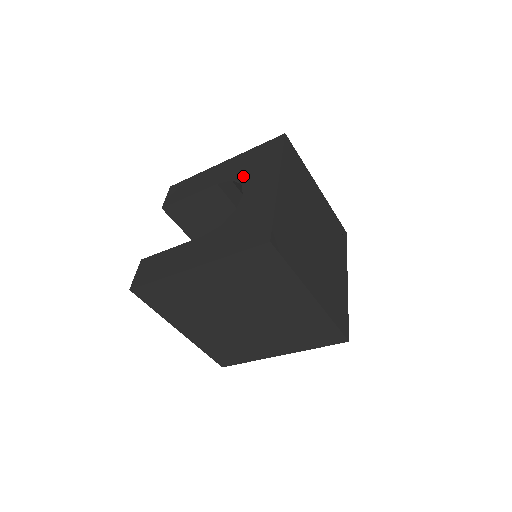
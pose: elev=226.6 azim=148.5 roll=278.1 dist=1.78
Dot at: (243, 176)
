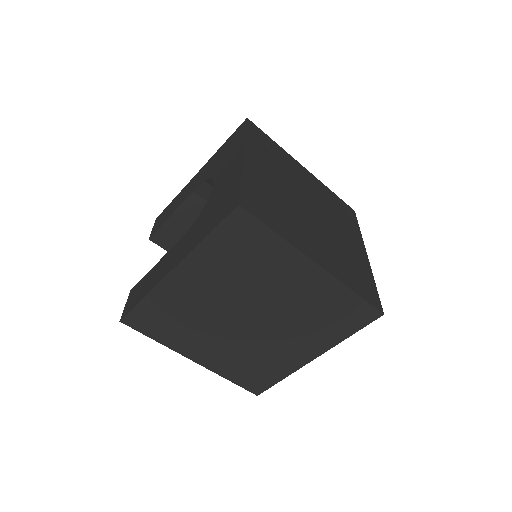
Dot at: (213, 171)
